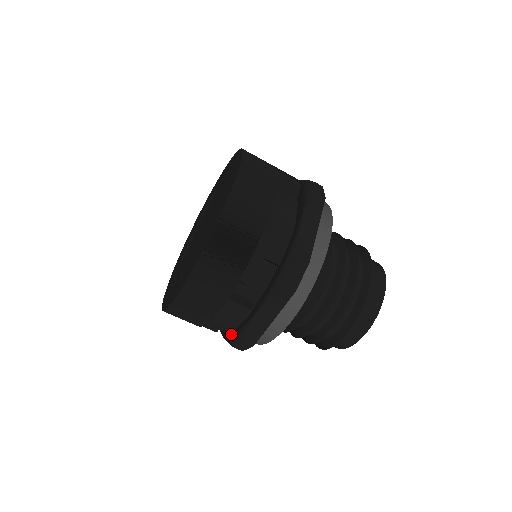
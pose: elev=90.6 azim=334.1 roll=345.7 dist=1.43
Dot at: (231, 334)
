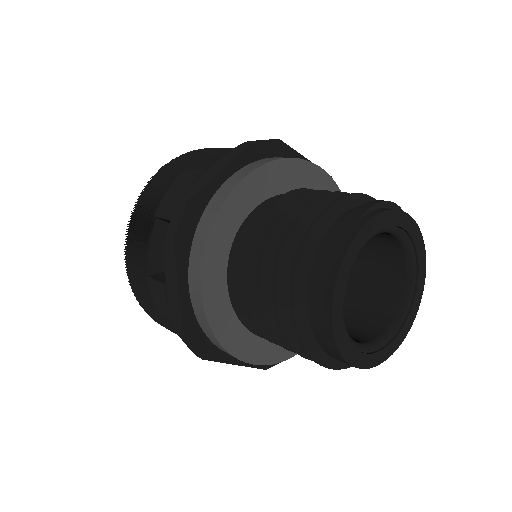
Dot at: occluded
